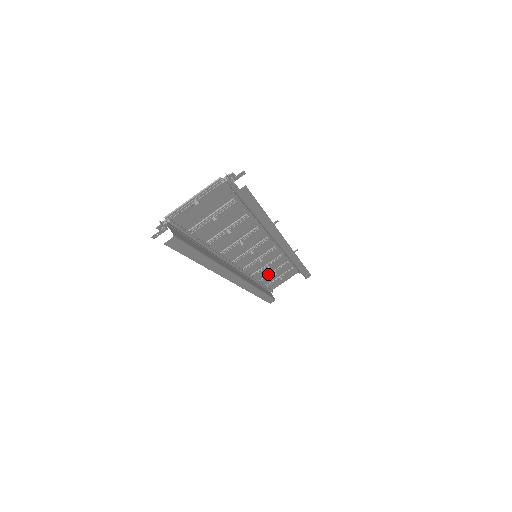
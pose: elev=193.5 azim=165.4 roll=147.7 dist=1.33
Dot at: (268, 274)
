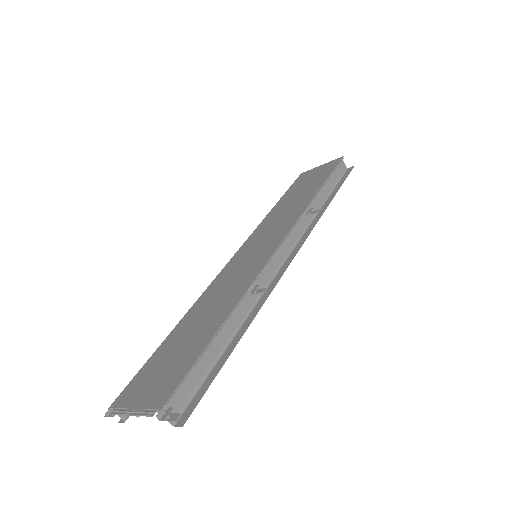
Dot at: (289, 202)
